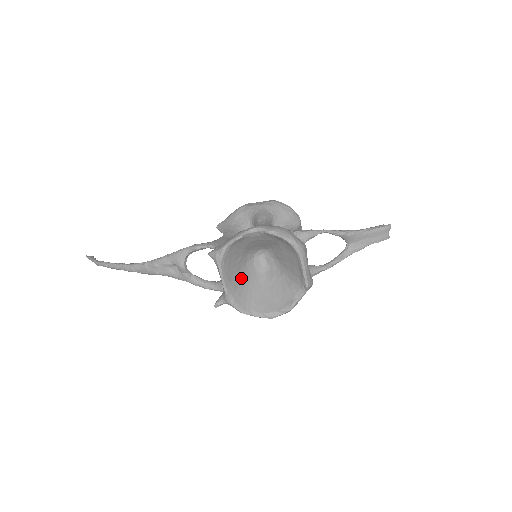
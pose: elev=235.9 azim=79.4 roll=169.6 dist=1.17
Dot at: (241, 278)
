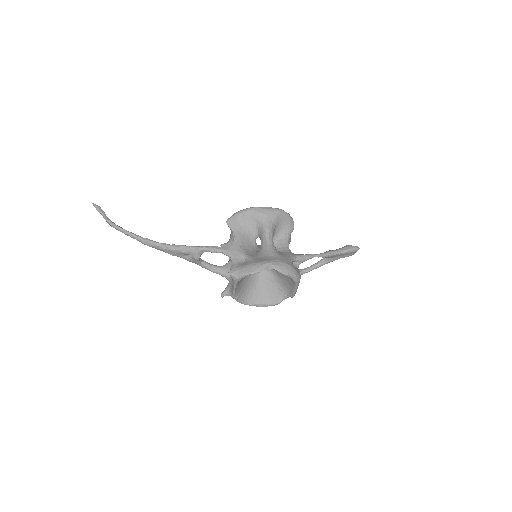
Dot at: (245, 280)
